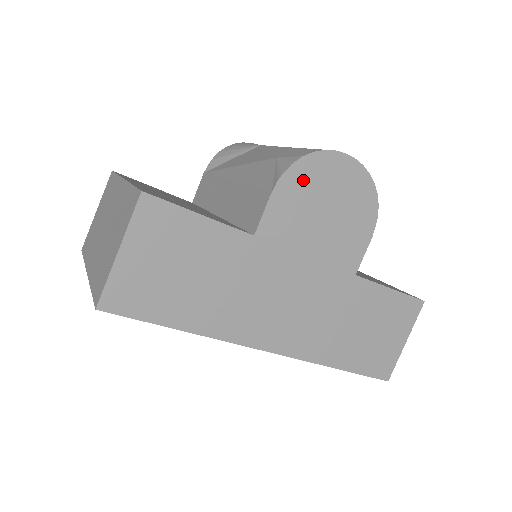
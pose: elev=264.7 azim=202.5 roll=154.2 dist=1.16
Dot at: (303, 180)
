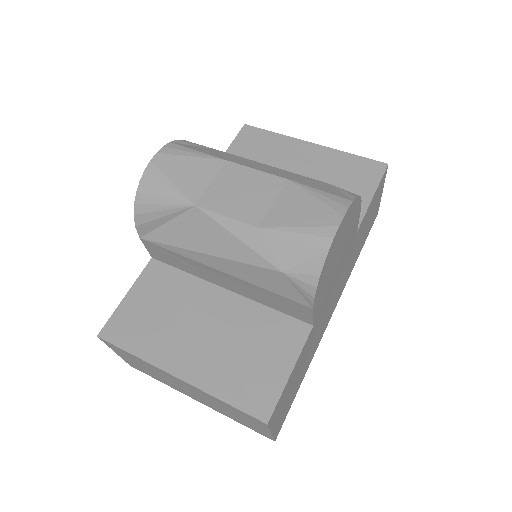
Dot at: (324, 277)
